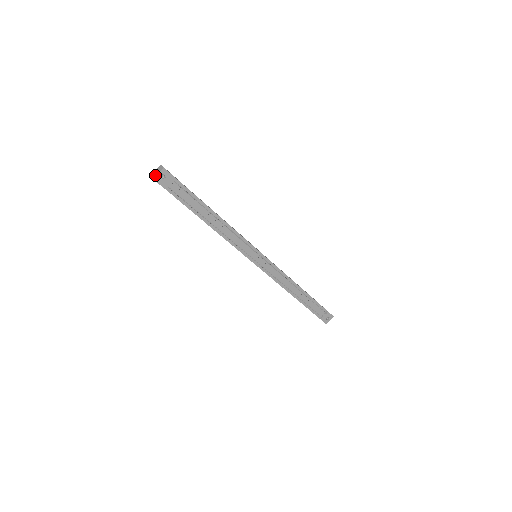
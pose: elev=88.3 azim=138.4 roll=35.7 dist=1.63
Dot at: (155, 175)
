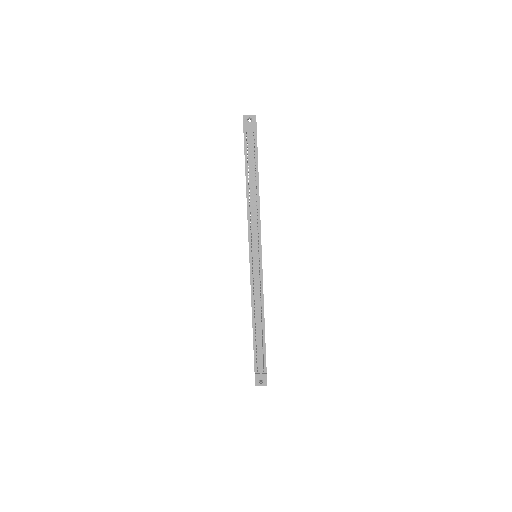
Dot at: (246, 115)
